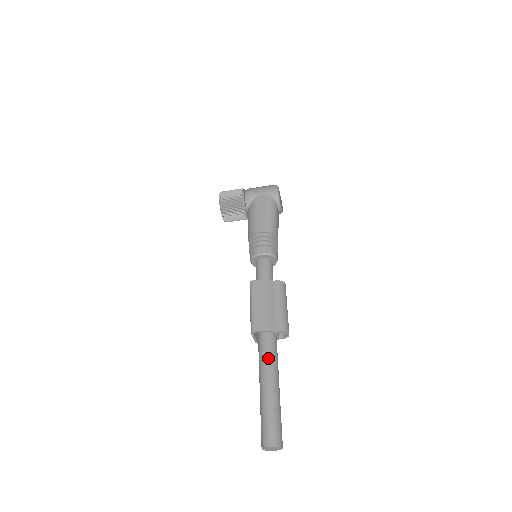
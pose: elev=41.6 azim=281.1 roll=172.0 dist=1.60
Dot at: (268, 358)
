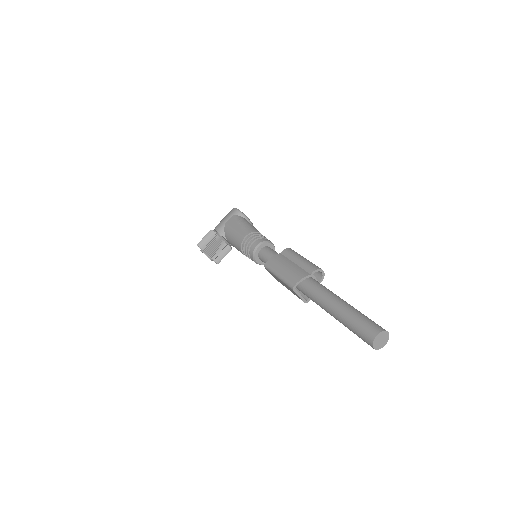
Dot at: (321, 292)
